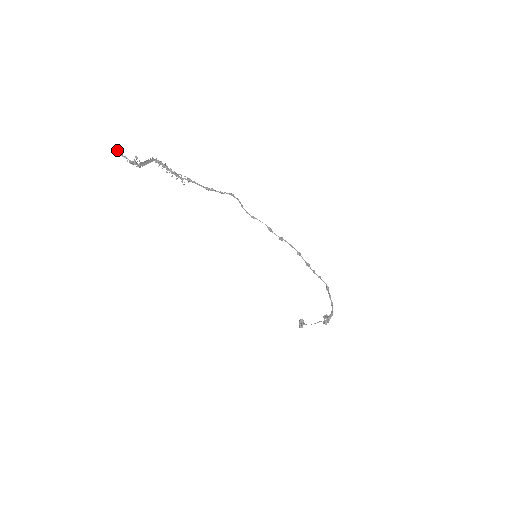
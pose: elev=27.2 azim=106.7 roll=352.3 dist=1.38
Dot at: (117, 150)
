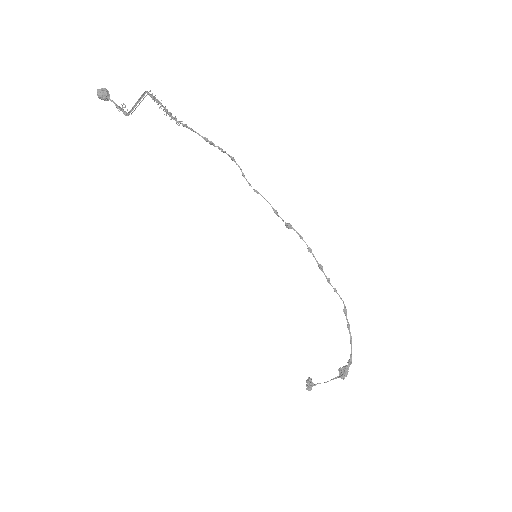
Dot at: (104, 91)
